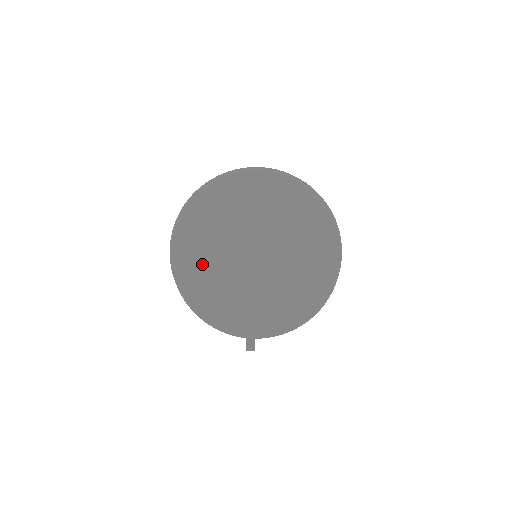
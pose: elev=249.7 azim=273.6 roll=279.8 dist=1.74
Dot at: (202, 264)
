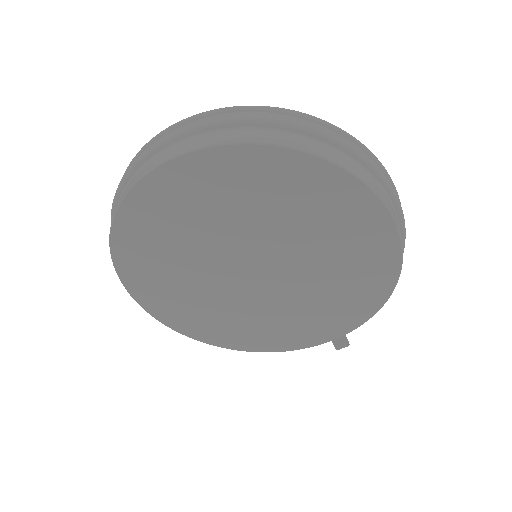
Dot at: (201, 312)
